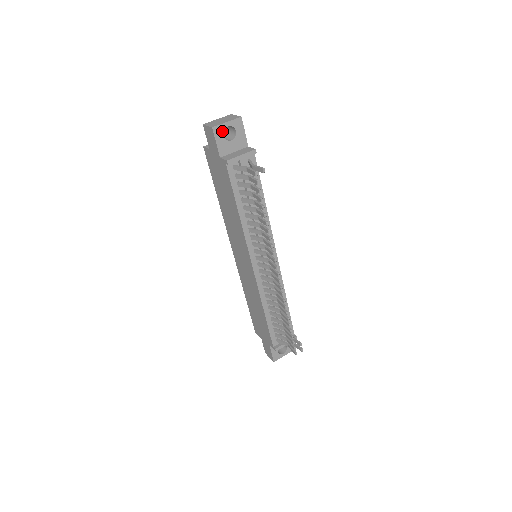
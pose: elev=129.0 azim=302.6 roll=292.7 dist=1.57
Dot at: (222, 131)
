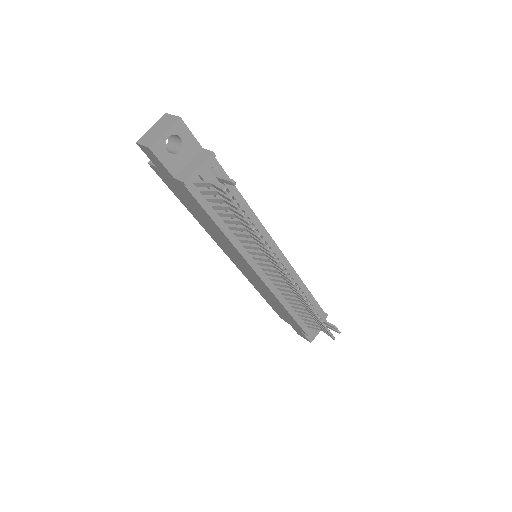
Dot at: (163, 146)
